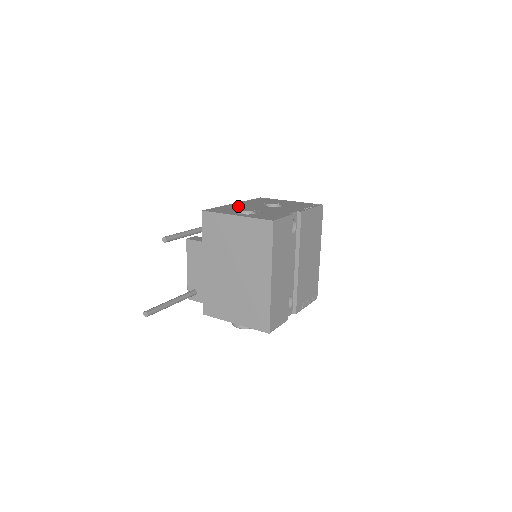
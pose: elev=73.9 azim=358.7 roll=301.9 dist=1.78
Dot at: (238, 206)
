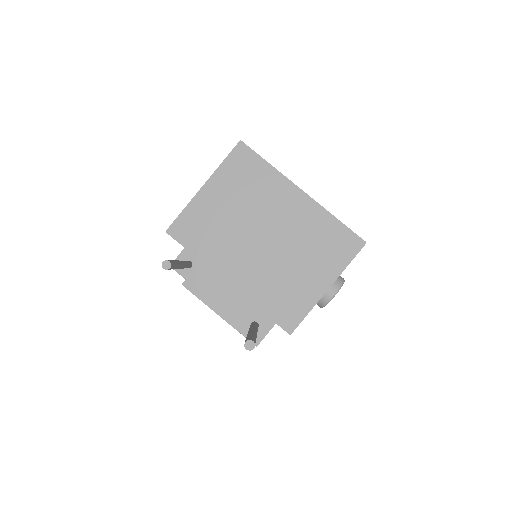
Dot at: occluded
